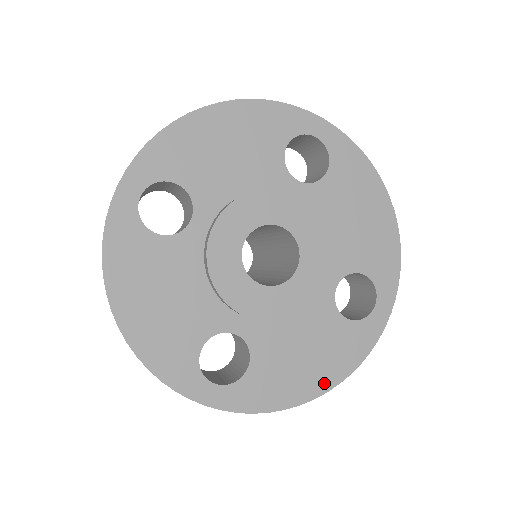
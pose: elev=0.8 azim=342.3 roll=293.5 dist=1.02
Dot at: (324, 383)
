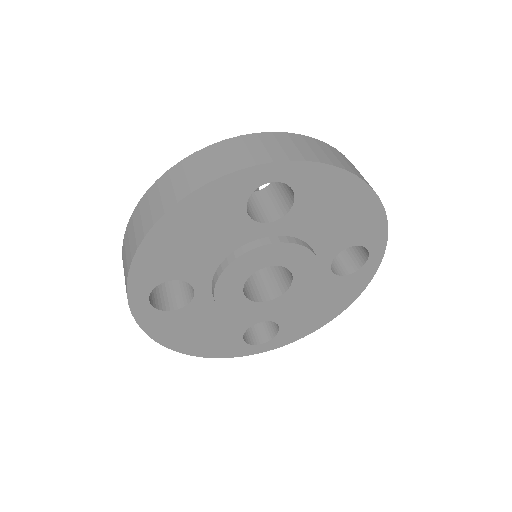
Dot at: (337, 311)
